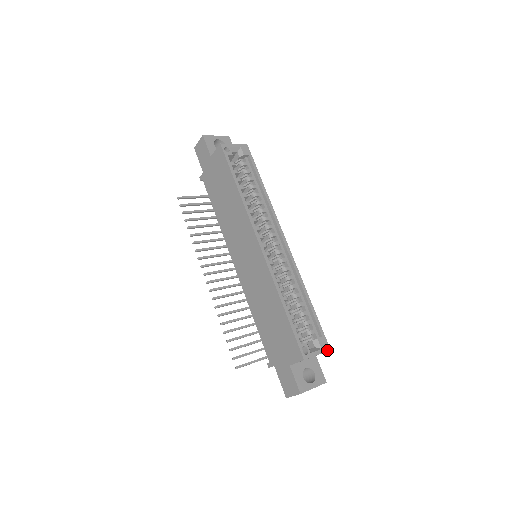
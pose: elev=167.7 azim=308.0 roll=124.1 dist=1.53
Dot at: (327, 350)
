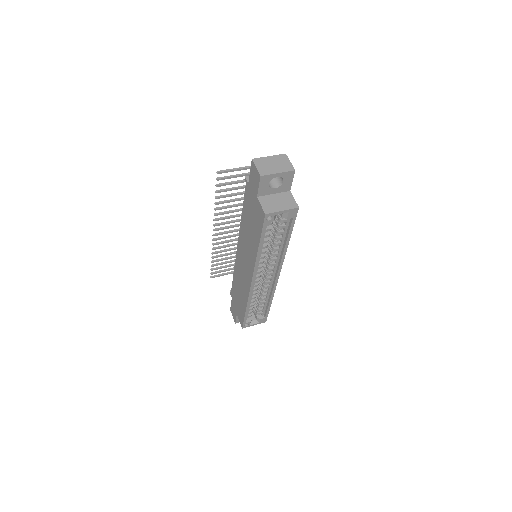
Dot at: (263, 322)
